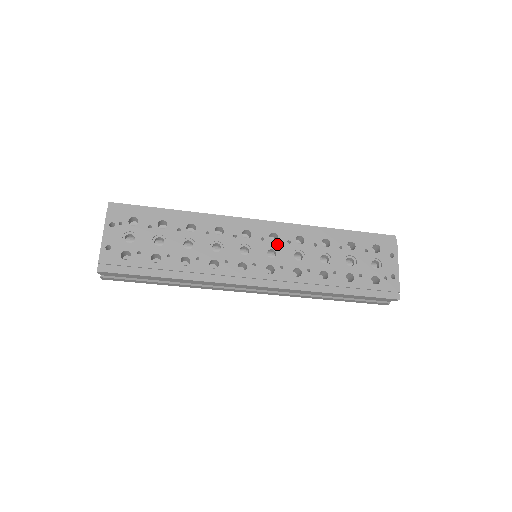
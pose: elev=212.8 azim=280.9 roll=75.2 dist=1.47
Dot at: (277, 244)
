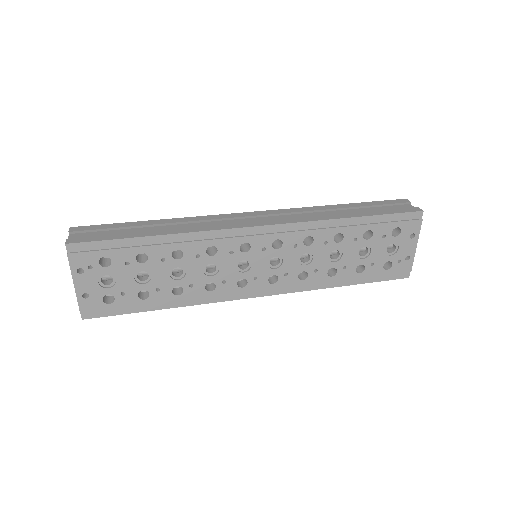
Dot at: (281, 251)
